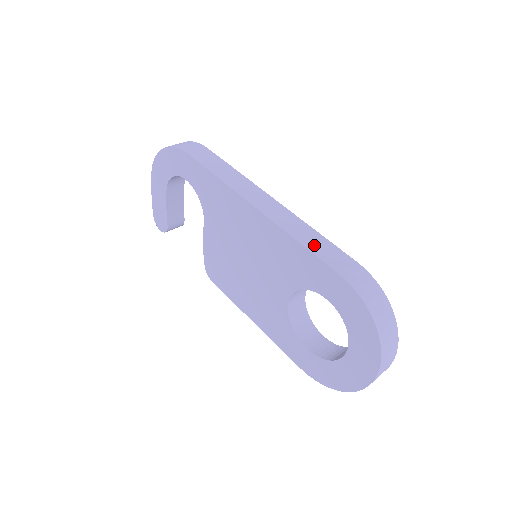
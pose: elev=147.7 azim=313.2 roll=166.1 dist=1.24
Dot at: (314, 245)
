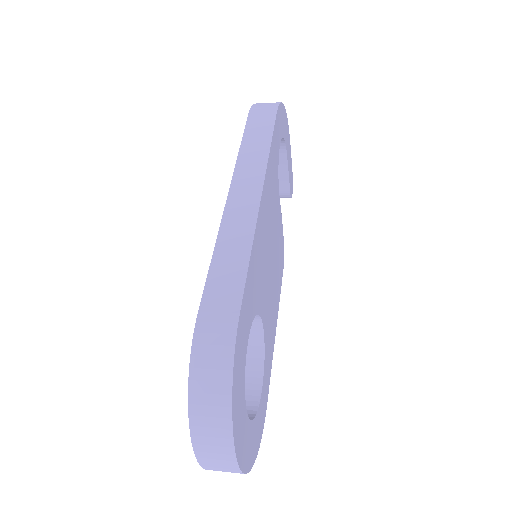
Dot at: (223, 266)
